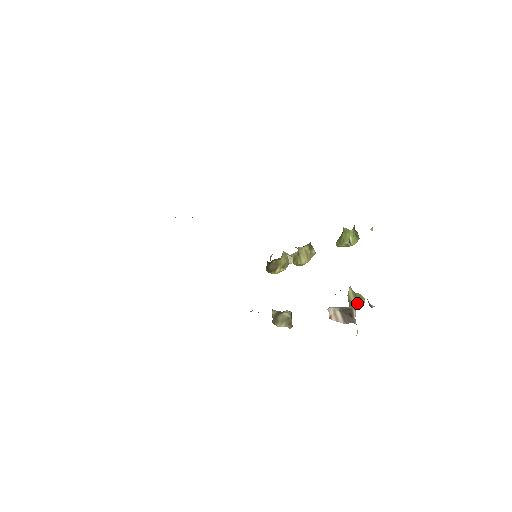
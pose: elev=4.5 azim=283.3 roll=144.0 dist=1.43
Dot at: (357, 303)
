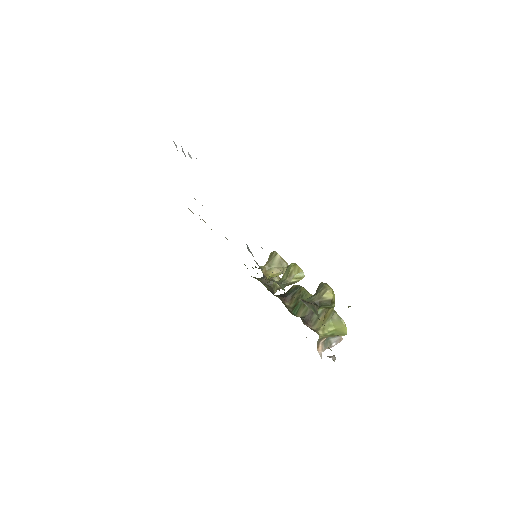
Dot at: (336, 335)
